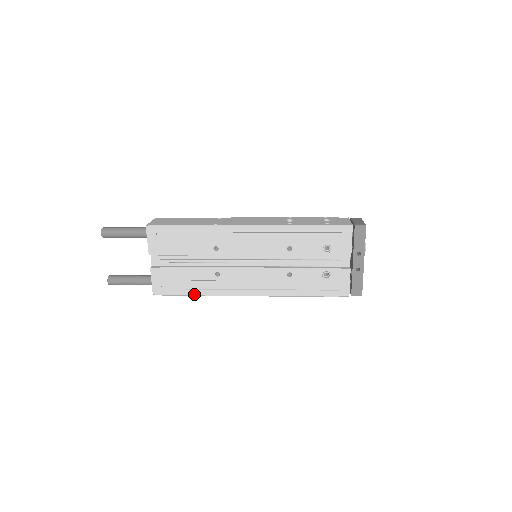
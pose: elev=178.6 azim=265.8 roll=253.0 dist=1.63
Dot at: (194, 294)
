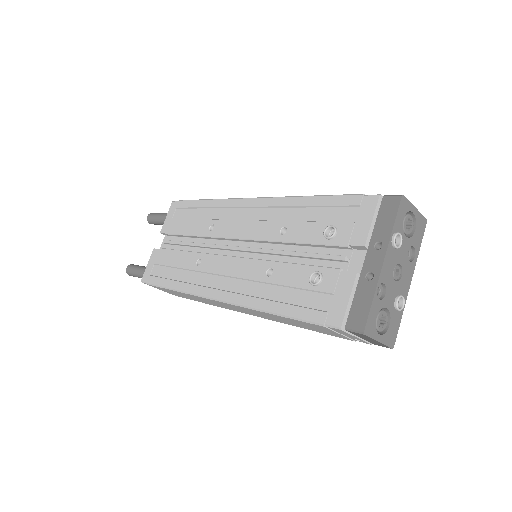
Dot at: (169, 286)
